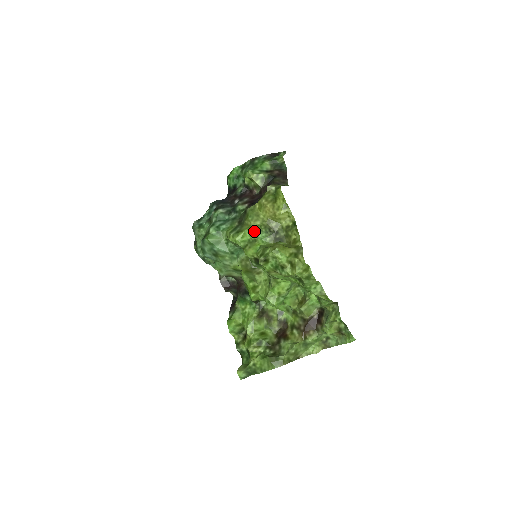
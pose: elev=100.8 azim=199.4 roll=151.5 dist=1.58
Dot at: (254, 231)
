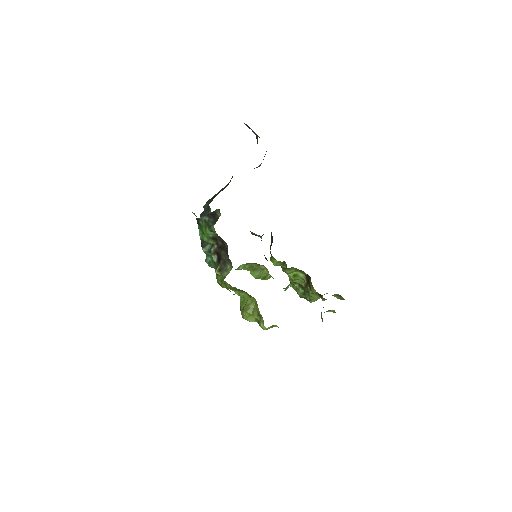
Dot at: occluded
